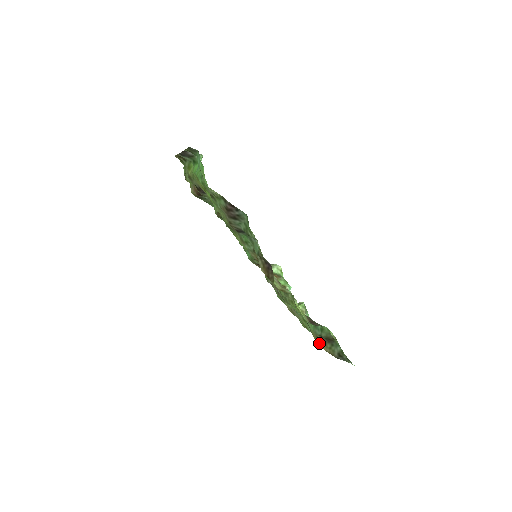
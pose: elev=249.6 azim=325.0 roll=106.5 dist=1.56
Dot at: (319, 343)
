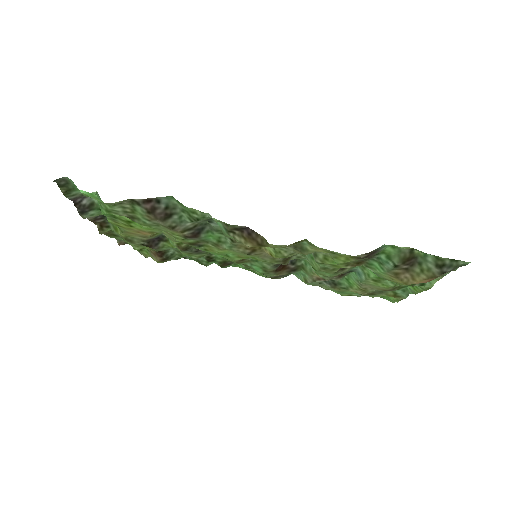
Dot at: (406, 280)
